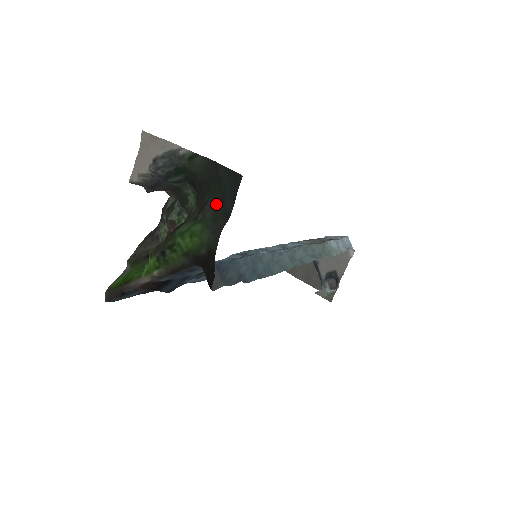
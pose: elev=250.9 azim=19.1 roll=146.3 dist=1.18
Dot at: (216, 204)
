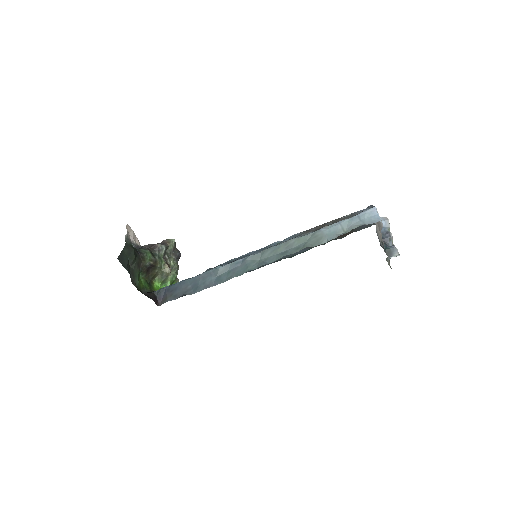
Dot at: (130, 267)
